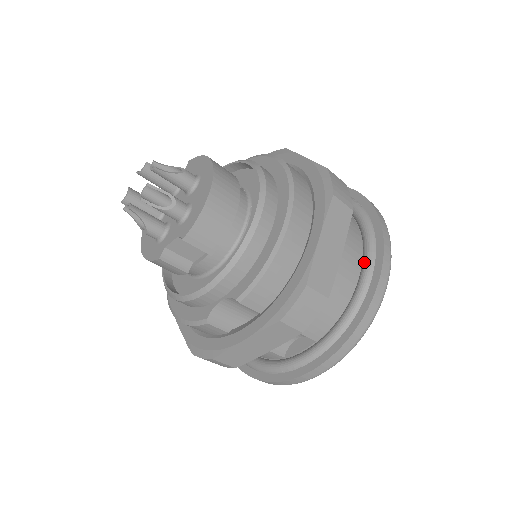
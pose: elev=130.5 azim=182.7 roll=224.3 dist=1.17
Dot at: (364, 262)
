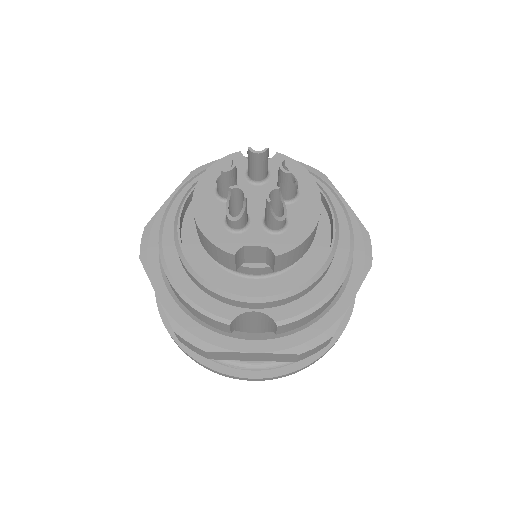
Dot at: occluded
